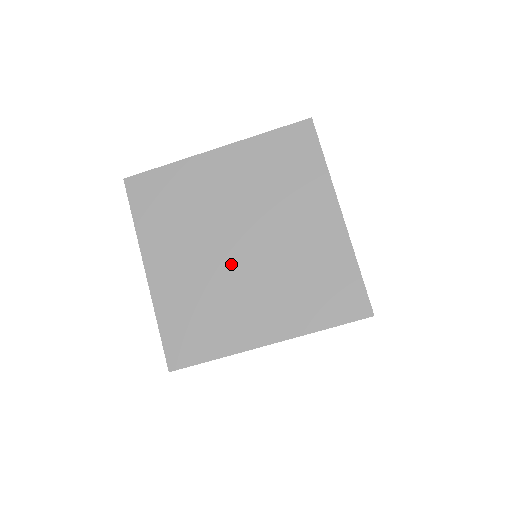
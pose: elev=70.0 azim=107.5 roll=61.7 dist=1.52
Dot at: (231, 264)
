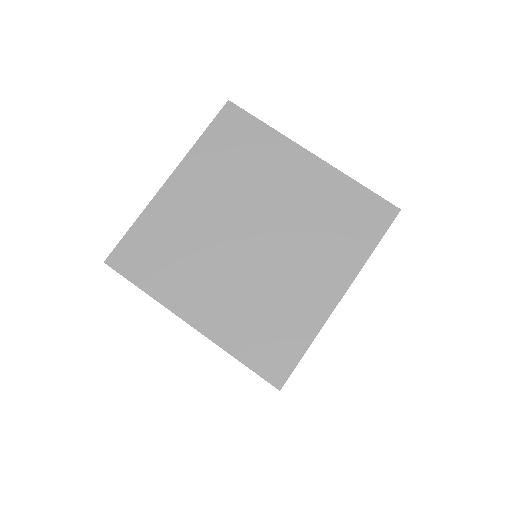
Dot at: (229, 241)
